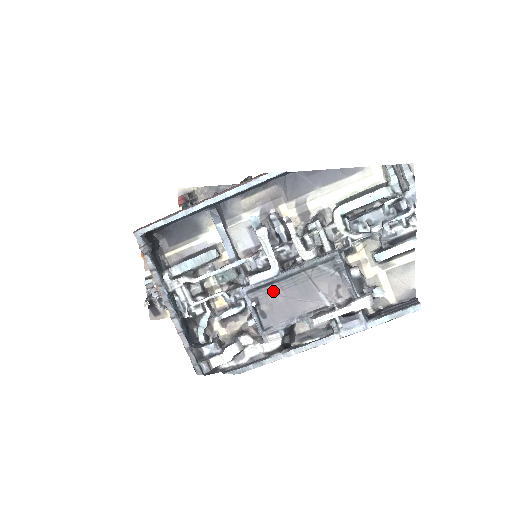
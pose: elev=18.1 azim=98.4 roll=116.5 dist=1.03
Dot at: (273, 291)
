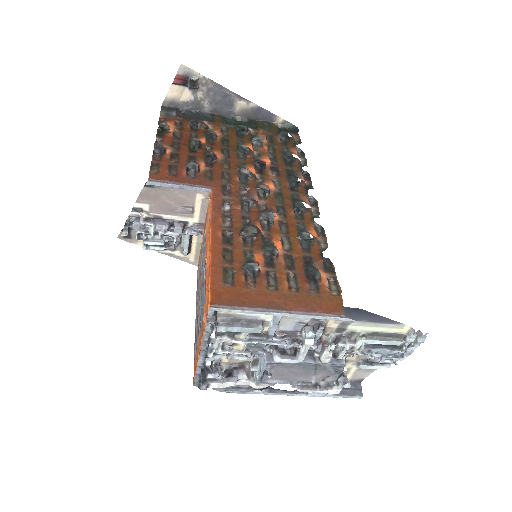
Dot at: (286, 366)
